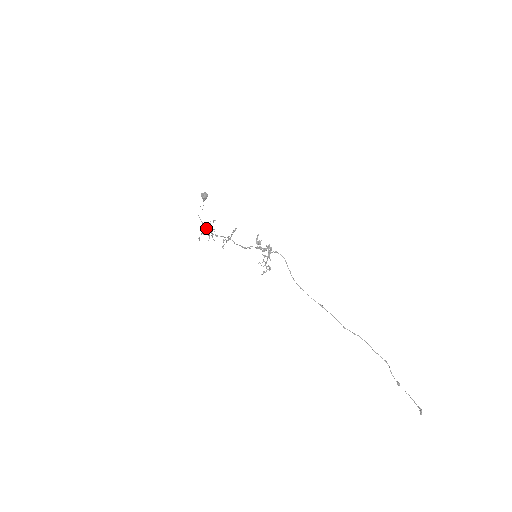
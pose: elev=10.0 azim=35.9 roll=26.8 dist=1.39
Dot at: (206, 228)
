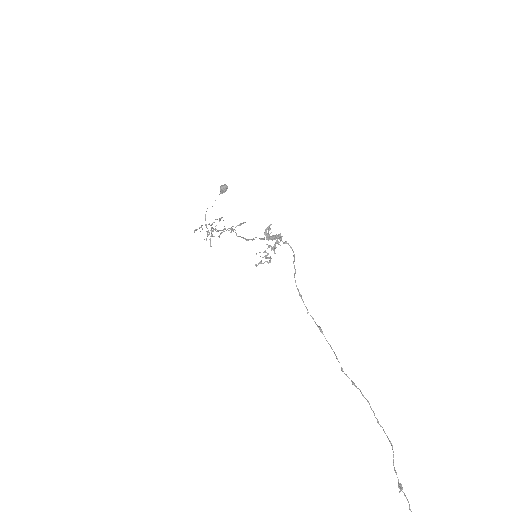
Dot at: occluded
